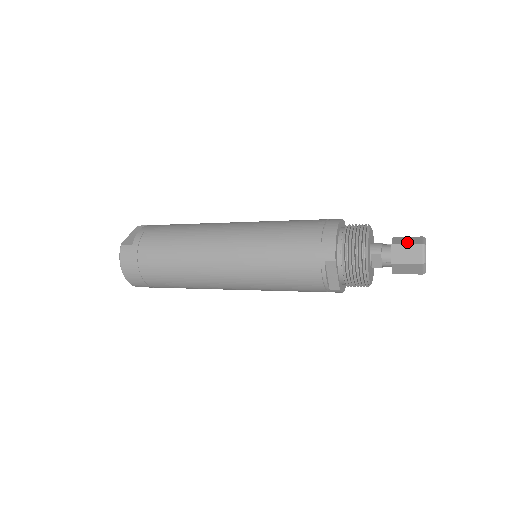
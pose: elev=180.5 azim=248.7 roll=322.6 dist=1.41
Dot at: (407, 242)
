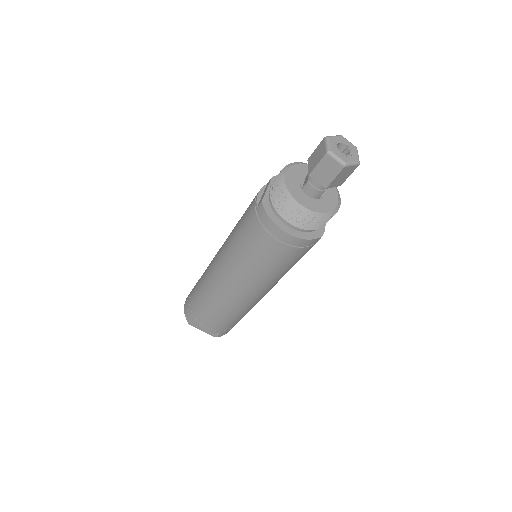
Dot at: occluded
